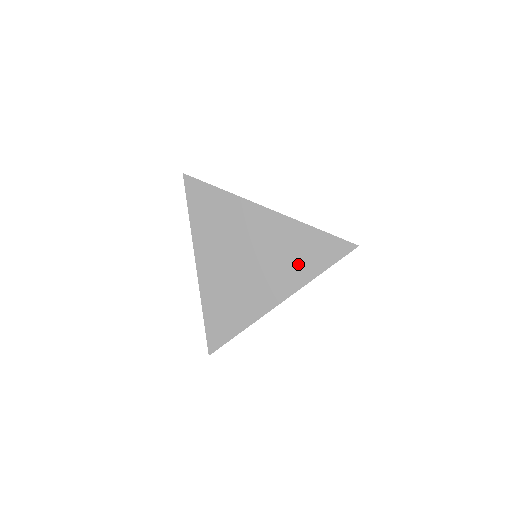
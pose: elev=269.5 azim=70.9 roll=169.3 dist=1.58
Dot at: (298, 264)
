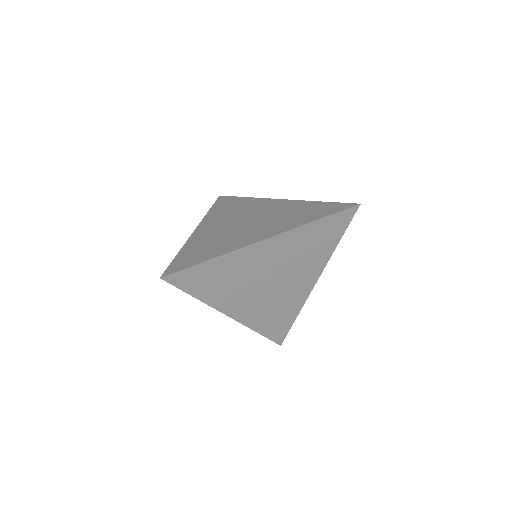
Dot at: (295, 218)
